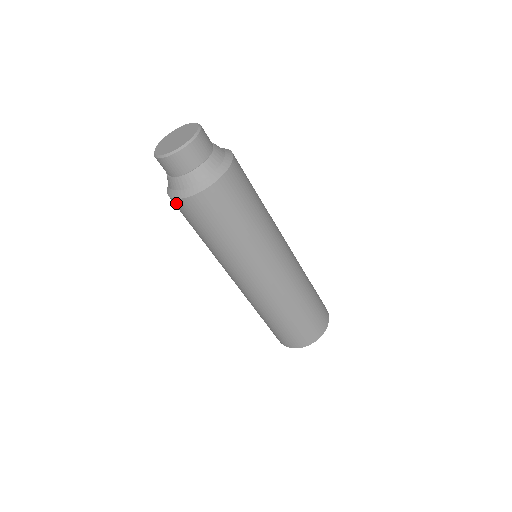
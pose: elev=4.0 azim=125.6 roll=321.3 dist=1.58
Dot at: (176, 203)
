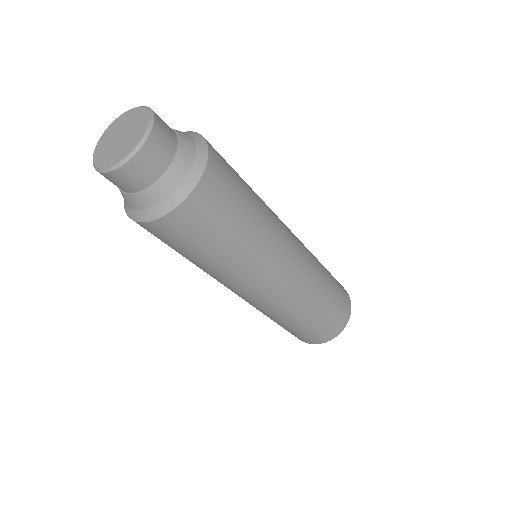
Dot at: occluded
